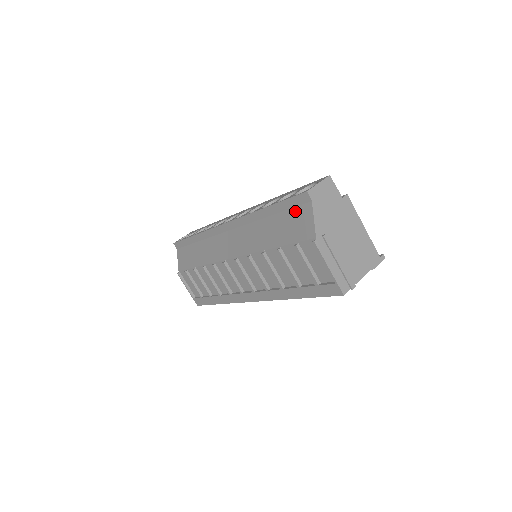
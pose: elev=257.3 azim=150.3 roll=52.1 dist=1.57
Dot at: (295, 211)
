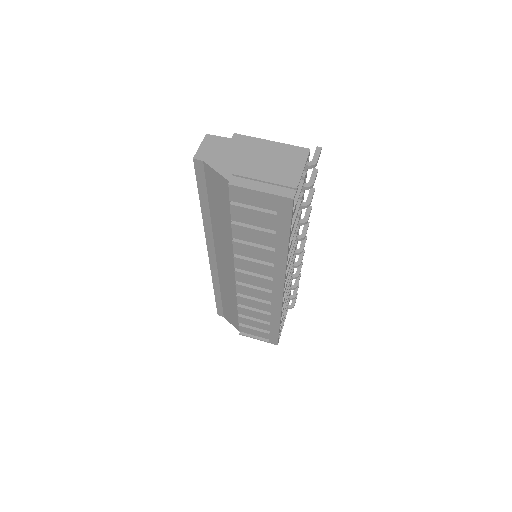
Dot at: (208, 183)
